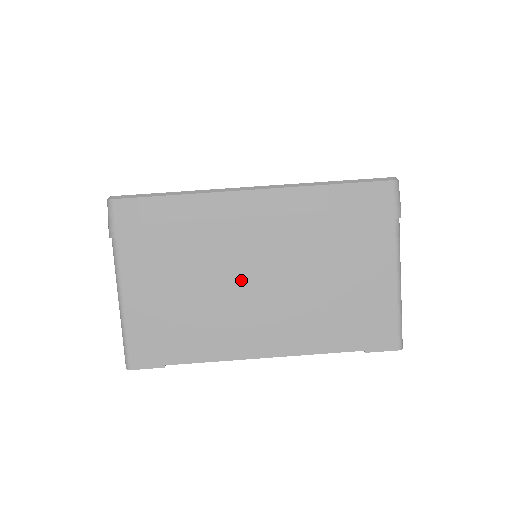
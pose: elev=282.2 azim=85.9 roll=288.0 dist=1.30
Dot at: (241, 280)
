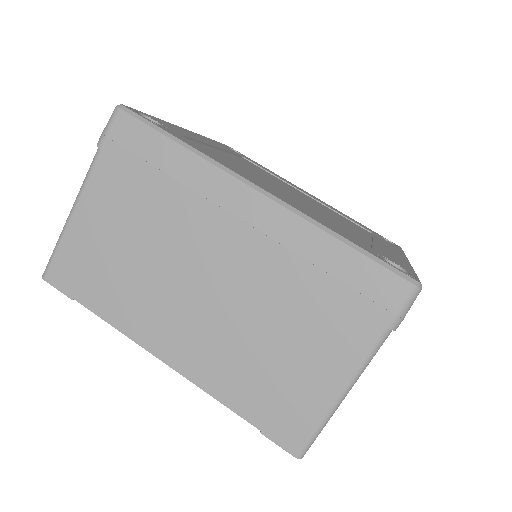
Dot at: (187, 272)
